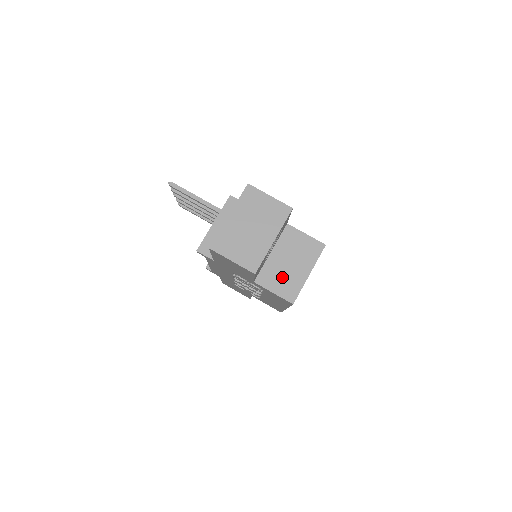
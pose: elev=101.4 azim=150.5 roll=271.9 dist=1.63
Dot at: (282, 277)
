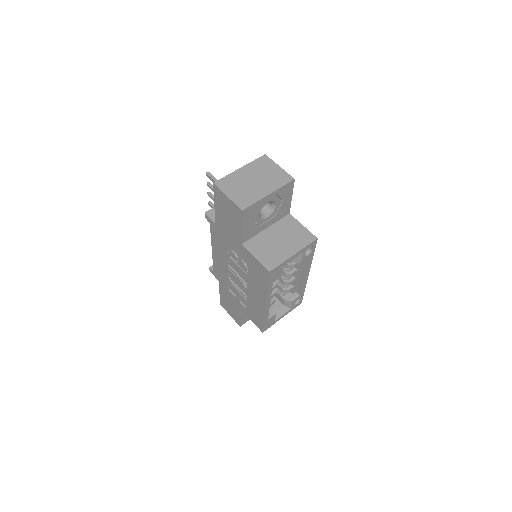
Dot at: (268, 249)
